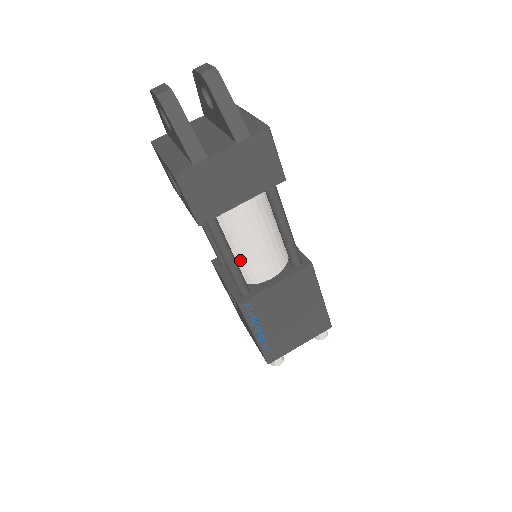
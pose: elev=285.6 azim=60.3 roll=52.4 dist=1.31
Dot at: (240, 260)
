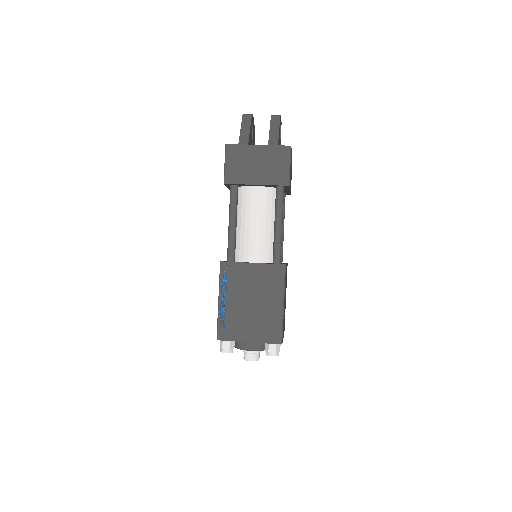
Dot at: (240, 236)
